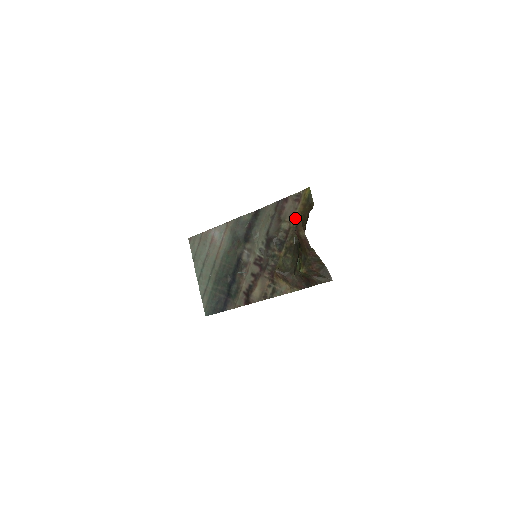
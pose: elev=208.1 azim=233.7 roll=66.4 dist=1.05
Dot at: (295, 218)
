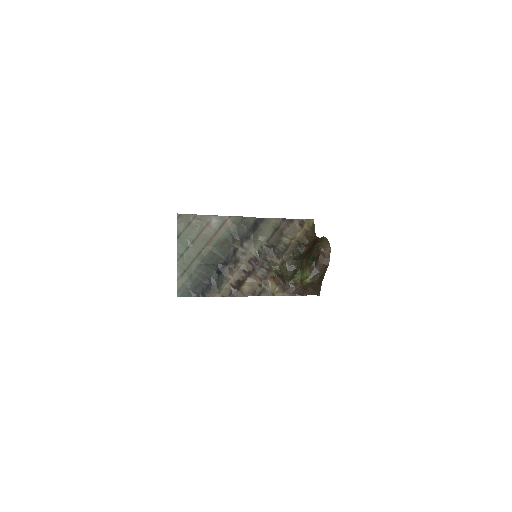
Dot at: (297, 238)
